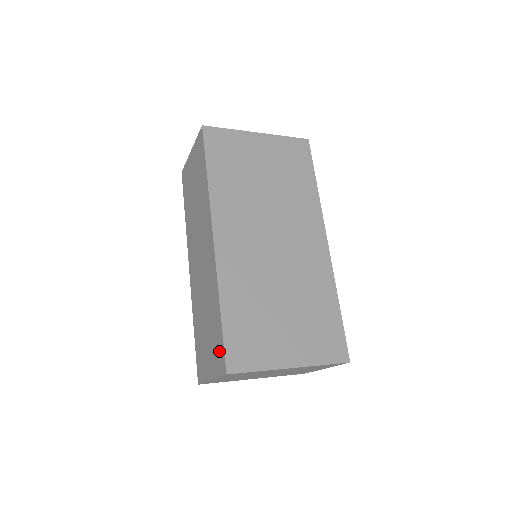
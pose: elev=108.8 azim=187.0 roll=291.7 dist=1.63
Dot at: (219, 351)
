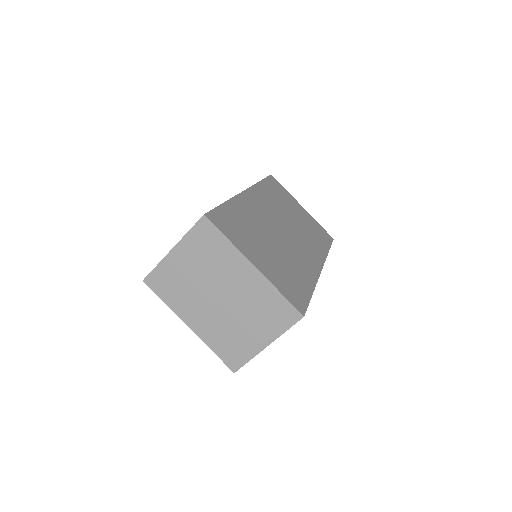
Dot at: occluded
